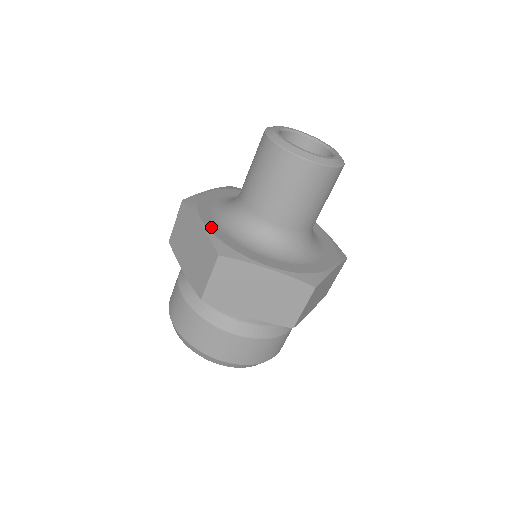
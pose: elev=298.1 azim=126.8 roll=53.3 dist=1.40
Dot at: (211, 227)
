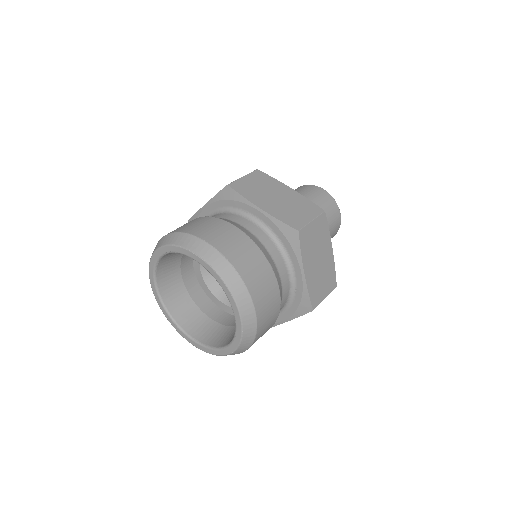
Dot at: occluded
